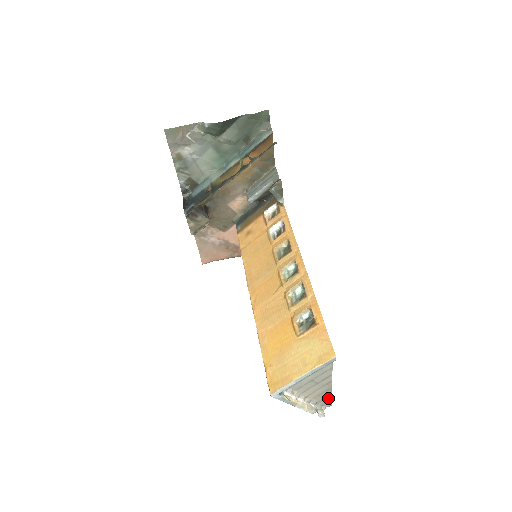
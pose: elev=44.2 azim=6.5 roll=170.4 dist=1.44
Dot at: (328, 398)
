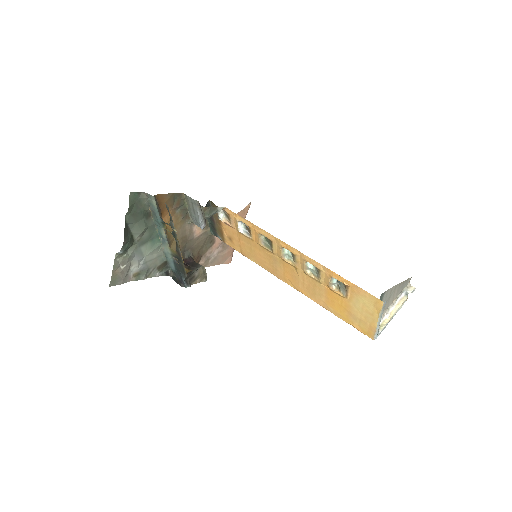
Dot at: (405, 283)
